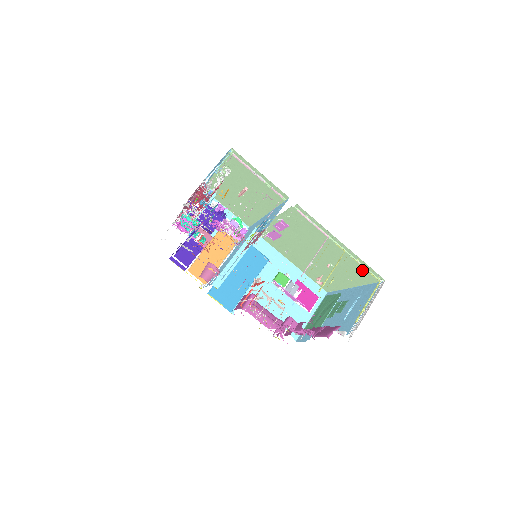
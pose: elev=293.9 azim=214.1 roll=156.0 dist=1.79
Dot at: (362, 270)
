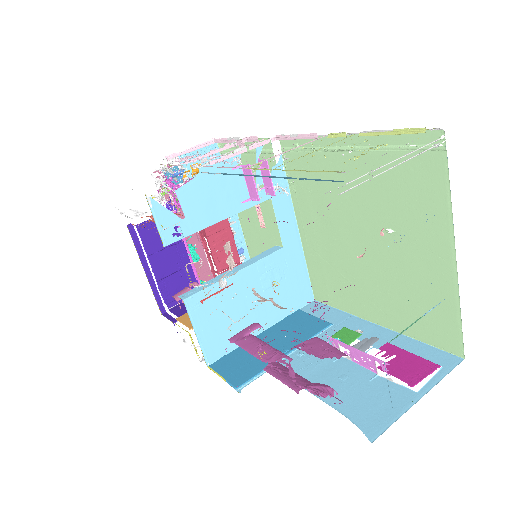
Dot at: (409, 164)
